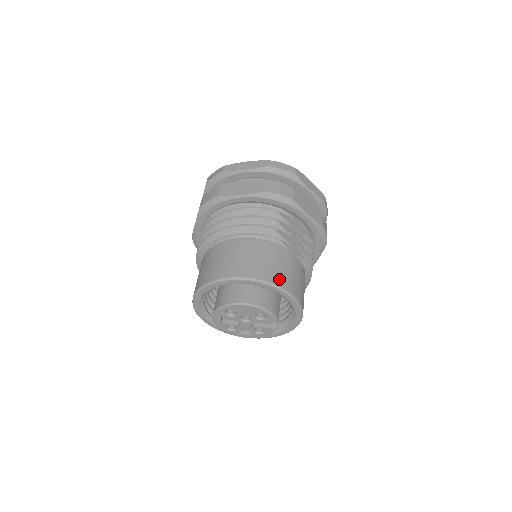
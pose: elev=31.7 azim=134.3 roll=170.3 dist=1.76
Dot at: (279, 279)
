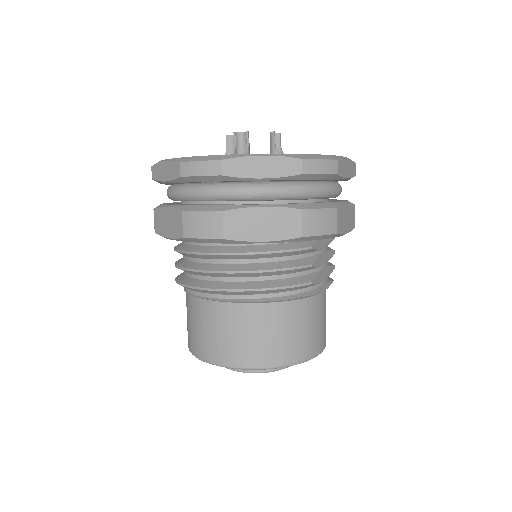
Dot at: (315, 346)
